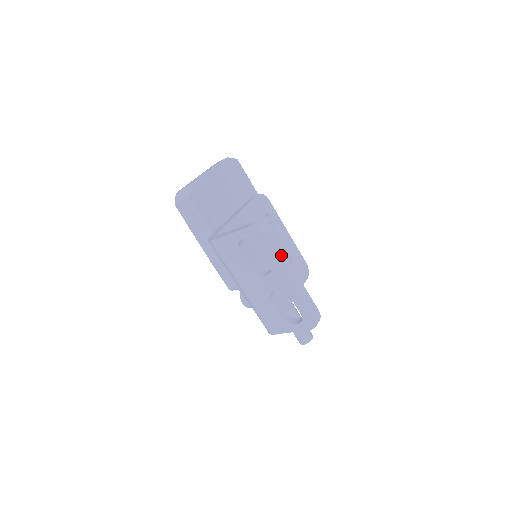
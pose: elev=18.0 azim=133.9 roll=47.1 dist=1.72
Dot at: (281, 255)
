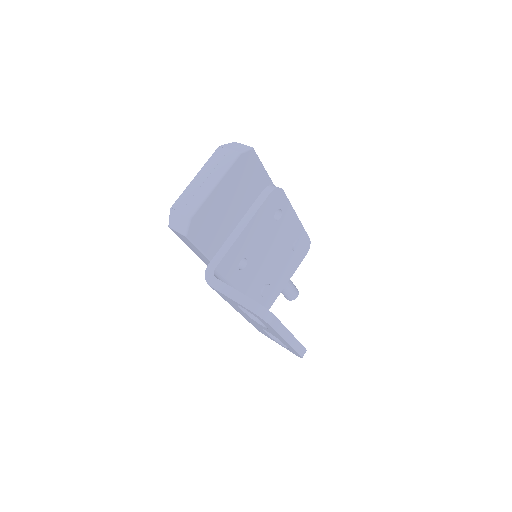
Dot at: (280, 330)
